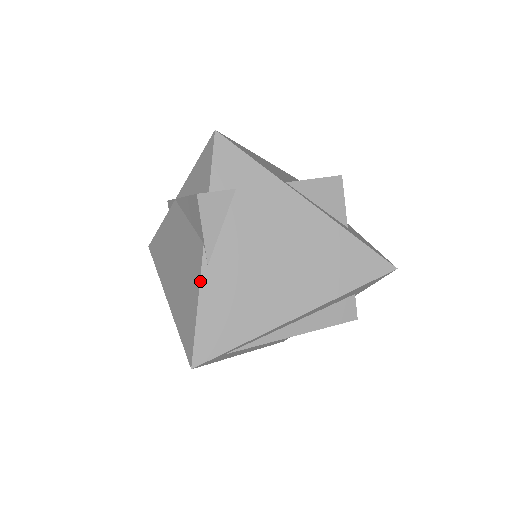
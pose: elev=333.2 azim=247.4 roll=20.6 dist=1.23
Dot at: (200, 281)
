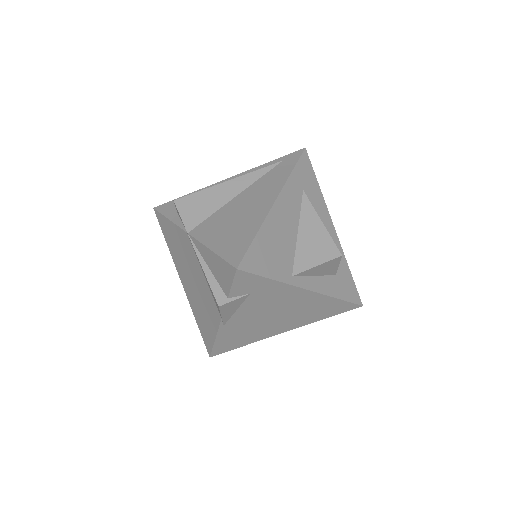
Dot at: (218, 331)
